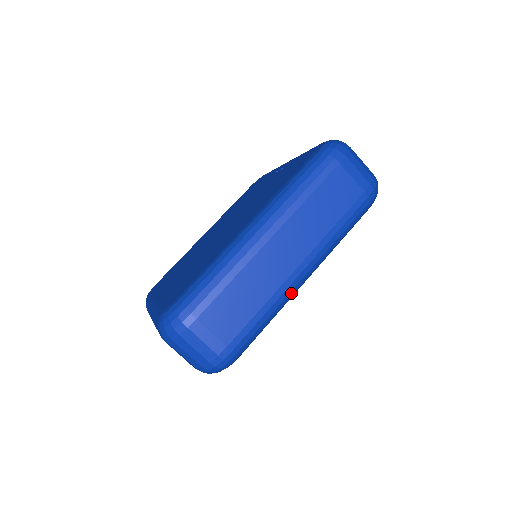
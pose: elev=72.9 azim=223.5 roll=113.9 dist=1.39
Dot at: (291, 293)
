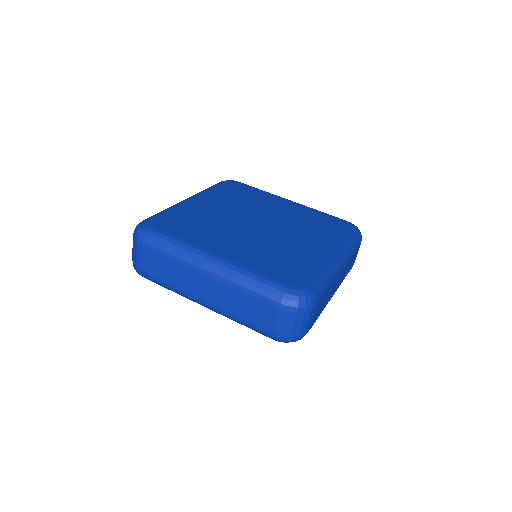
Dot at: (191, 299)
